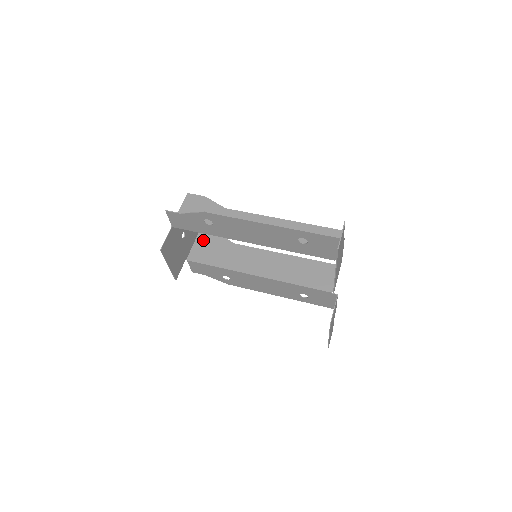
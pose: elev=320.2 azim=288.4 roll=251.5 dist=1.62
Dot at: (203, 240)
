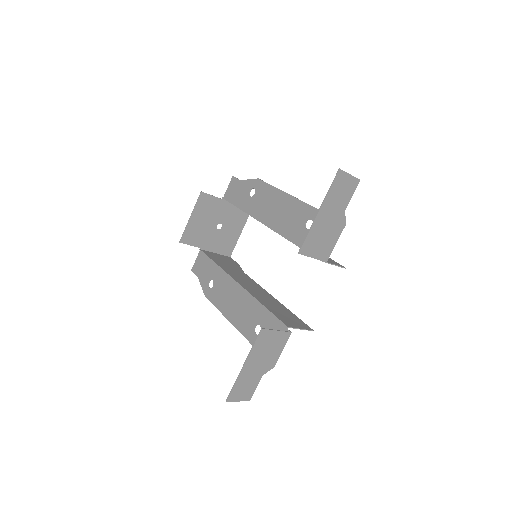
Dot at: (225, 258)
